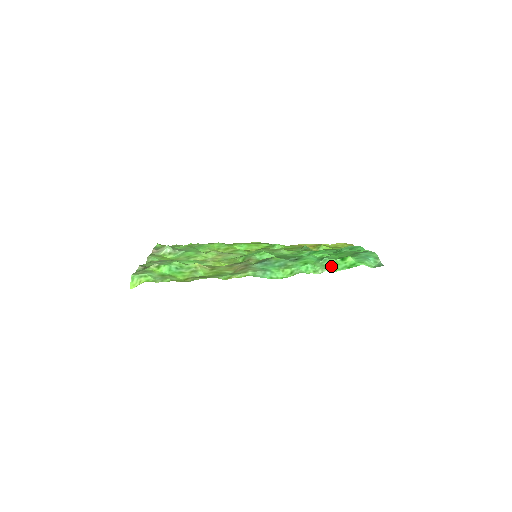
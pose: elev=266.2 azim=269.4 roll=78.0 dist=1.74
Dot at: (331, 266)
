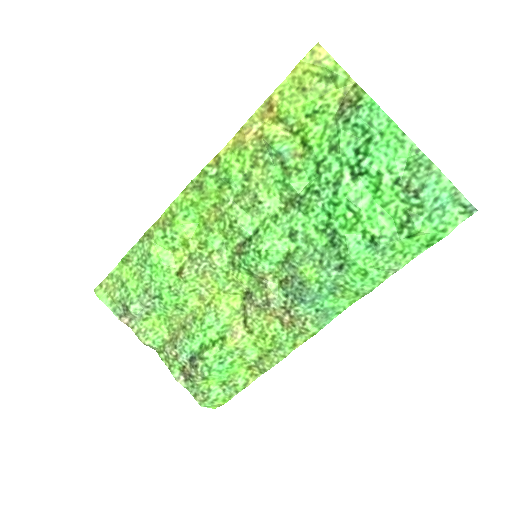
Dot at: (400, 255)
